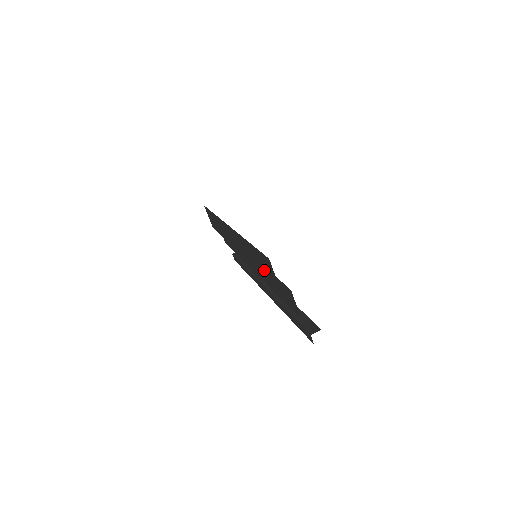
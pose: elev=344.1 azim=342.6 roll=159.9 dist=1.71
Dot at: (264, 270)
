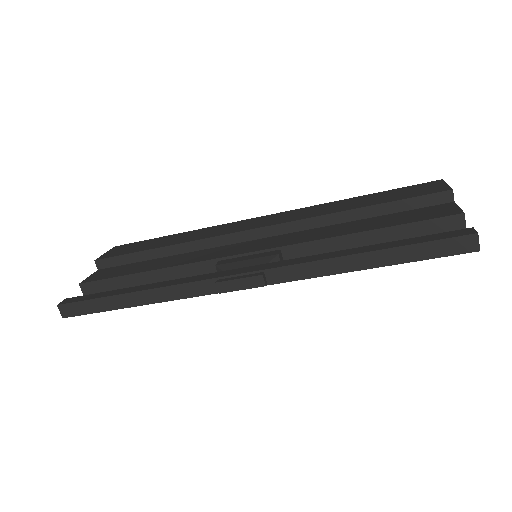
Dot at: (395, 196)
